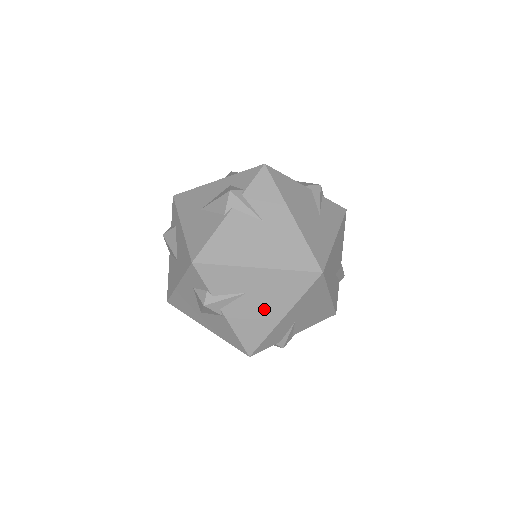
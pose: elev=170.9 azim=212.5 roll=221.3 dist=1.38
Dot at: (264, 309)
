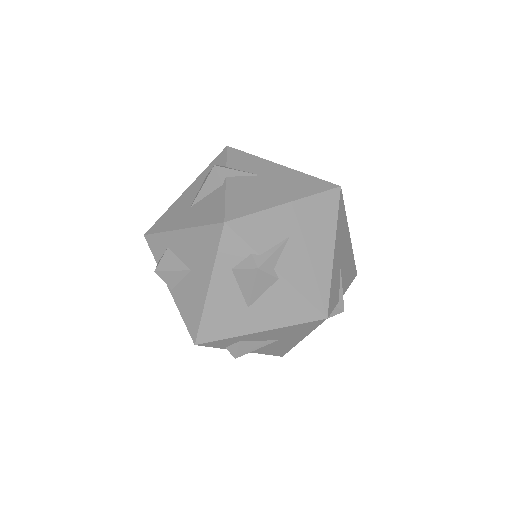
Dot at: (269, 191)
